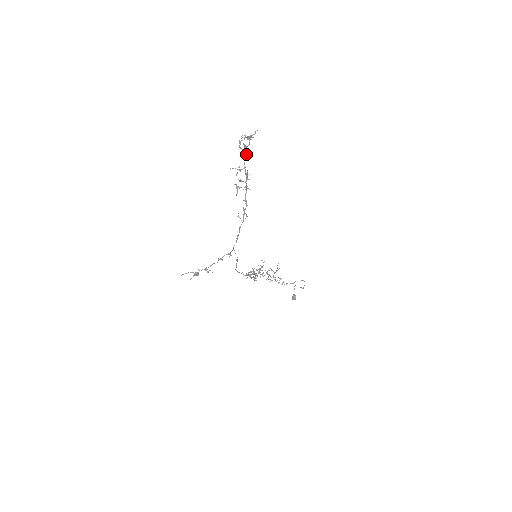
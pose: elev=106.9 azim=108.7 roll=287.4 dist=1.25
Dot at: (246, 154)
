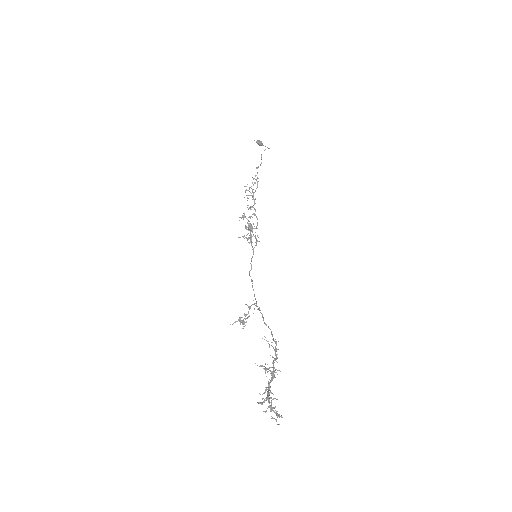
Dot at: occluded
